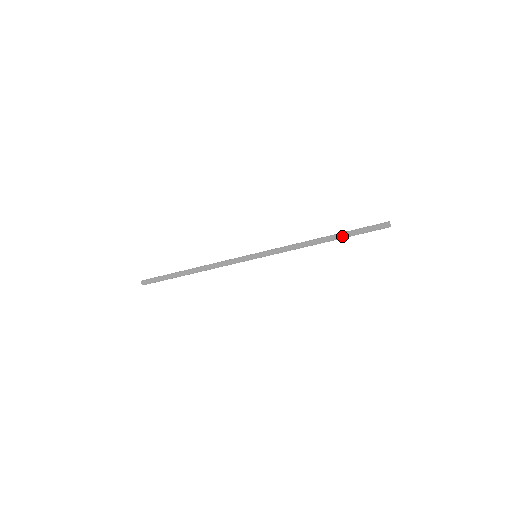
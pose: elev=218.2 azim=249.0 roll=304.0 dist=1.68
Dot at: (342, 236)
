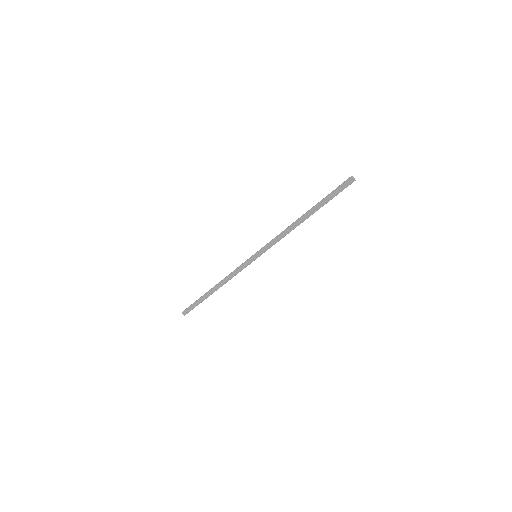
Dot at: (315, 206)
